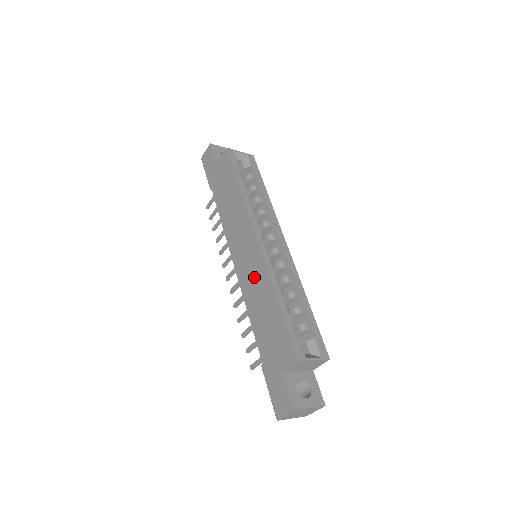
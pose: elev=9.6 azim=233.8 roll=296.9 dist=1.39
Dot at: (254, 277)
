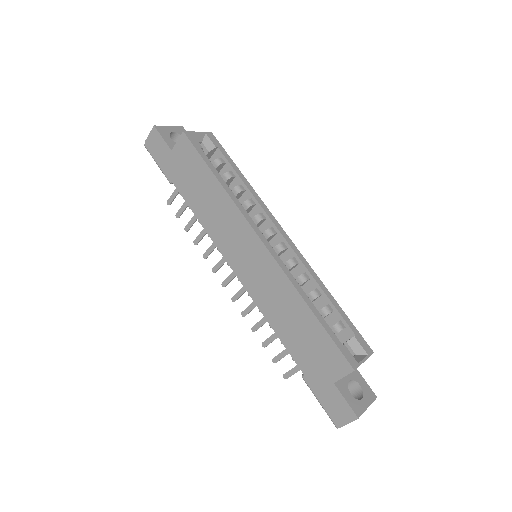
Dot at: (269, 285)
